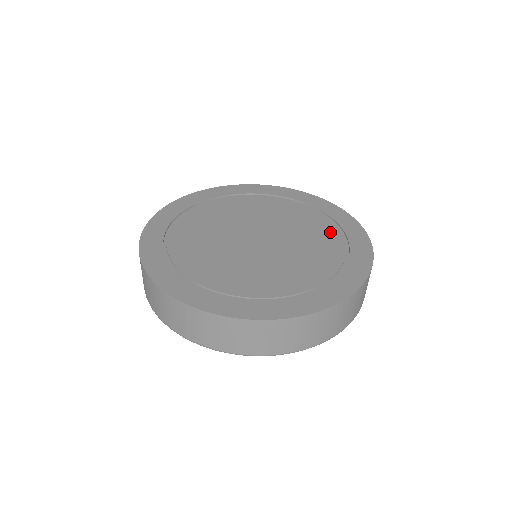
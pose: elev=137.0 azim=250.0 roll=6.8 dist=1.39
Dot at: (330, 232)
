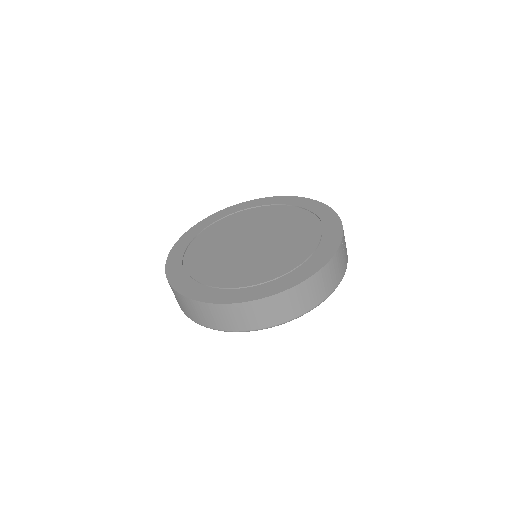
Dot at: (307, 220)
